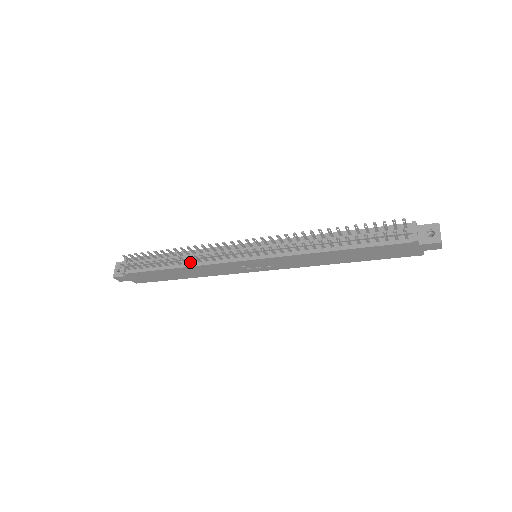
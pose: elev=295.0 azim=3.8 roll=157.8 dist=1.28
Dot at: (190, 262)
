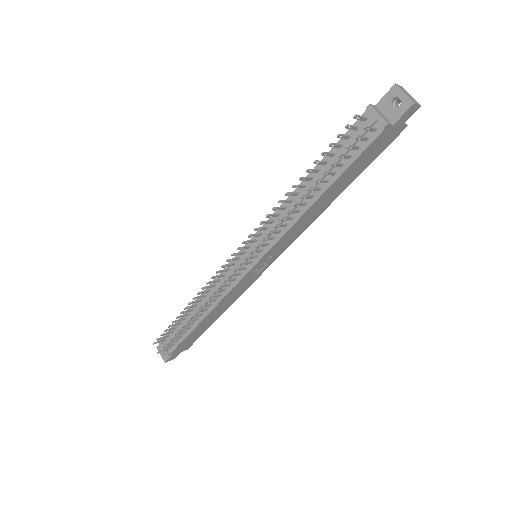
Dot at: (208, 307)
